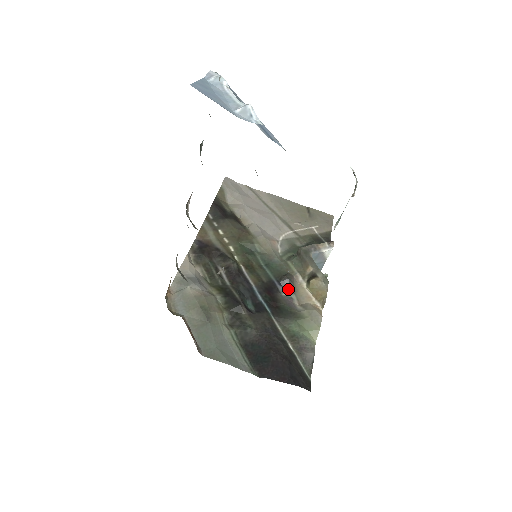
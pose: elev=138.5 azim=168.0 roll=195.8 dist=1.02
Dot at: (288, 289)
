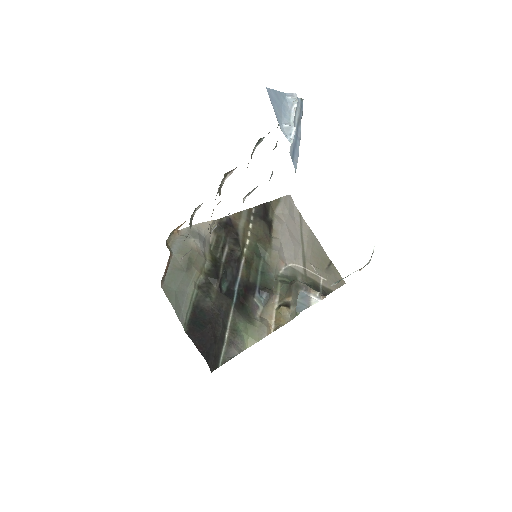
Dot at: (262, 300)
